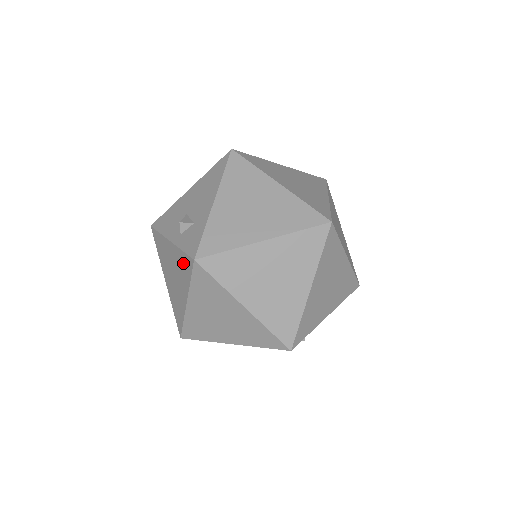
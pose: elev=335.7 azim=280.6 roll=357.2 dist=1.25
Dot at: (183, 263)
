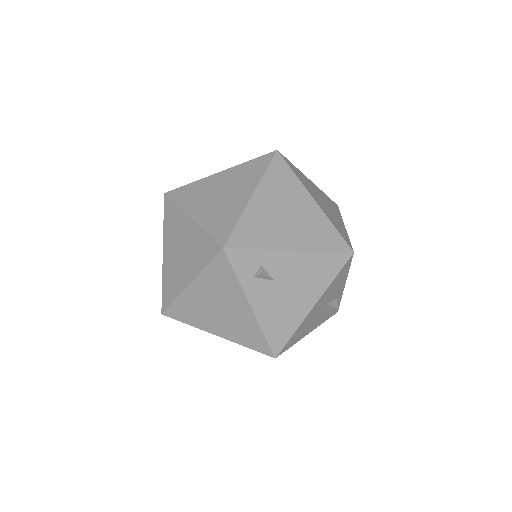
Dot at: occluded
